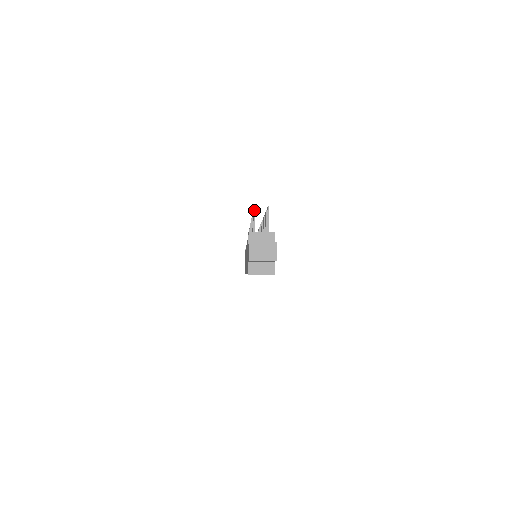
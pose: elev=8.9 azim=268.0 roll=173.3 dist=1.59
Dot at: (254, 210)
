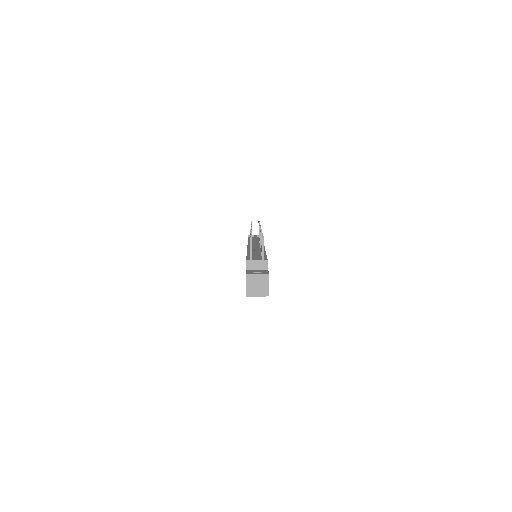
Dot at: (251, 240)
